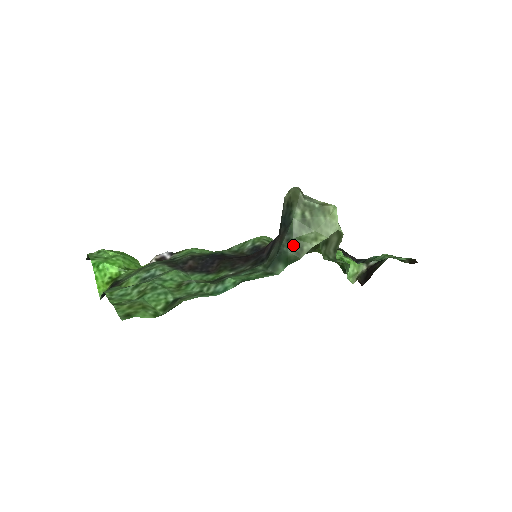
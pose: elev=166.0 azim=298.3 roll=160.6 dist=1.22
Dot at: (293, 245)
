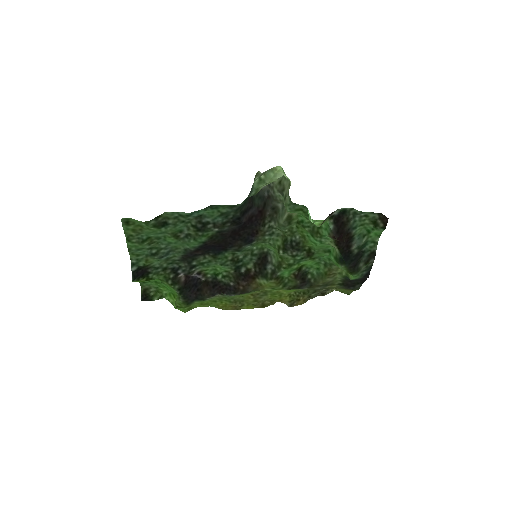
Dot at: (253, 193)
